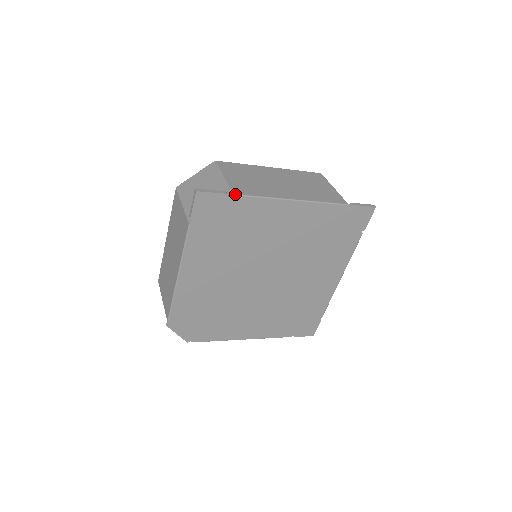
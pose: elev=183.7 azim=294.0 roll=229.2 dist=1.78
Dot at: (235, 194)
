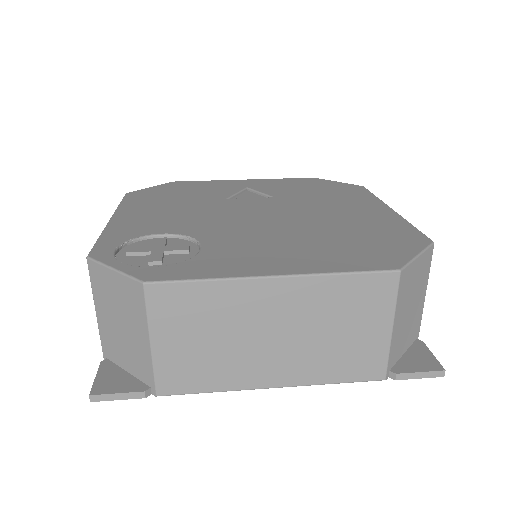
Dot at: occluded
